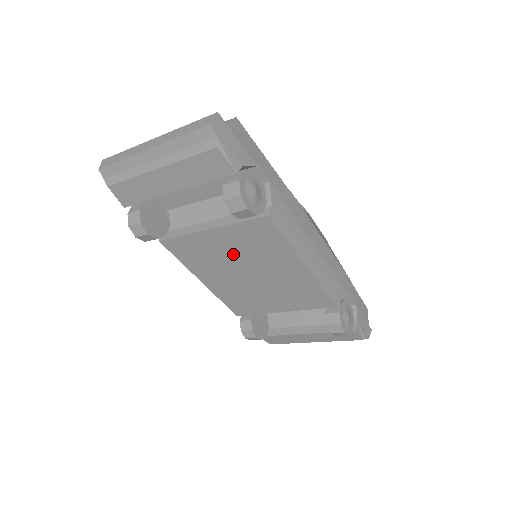
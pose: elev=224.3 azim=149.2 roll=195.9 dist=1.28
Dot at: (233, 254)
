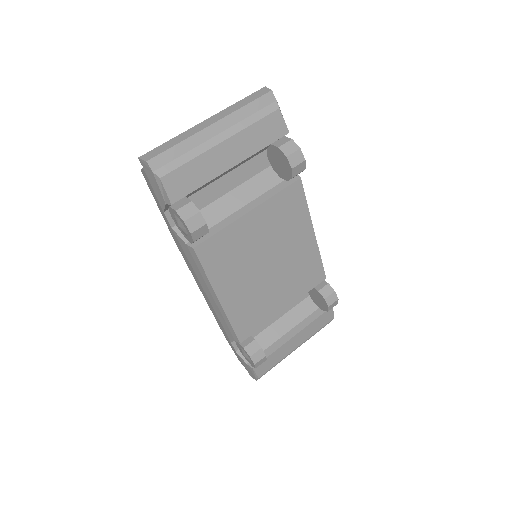
Dot at: (261, 240)
